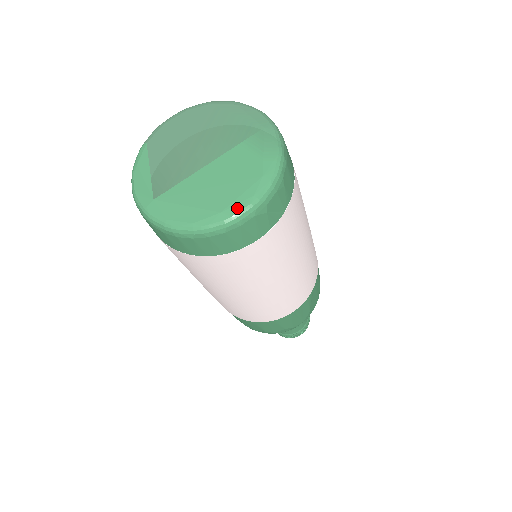
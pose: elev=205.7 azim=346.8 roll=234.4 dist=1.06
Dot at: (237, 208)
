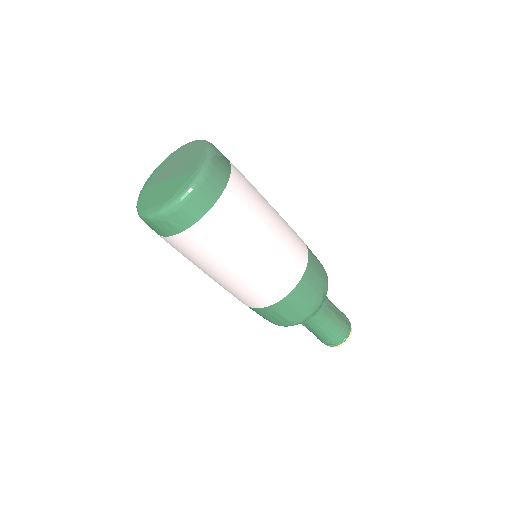
Dot at: (152, 211)
